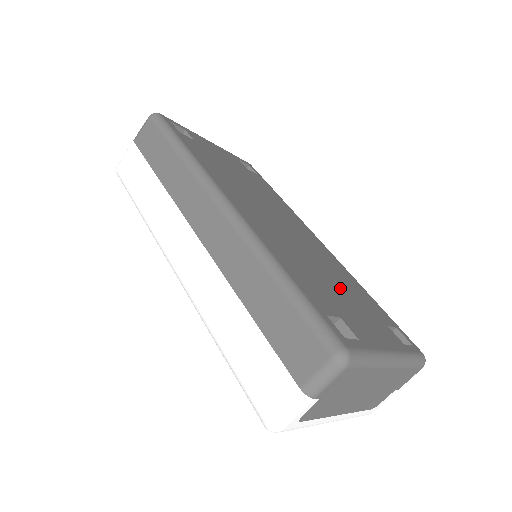
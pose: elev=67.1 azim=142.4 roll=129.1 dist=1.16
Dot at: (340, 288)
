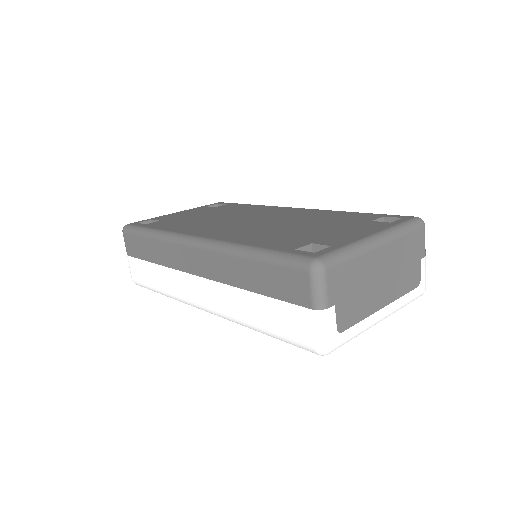
Dot at: (315, 226)
